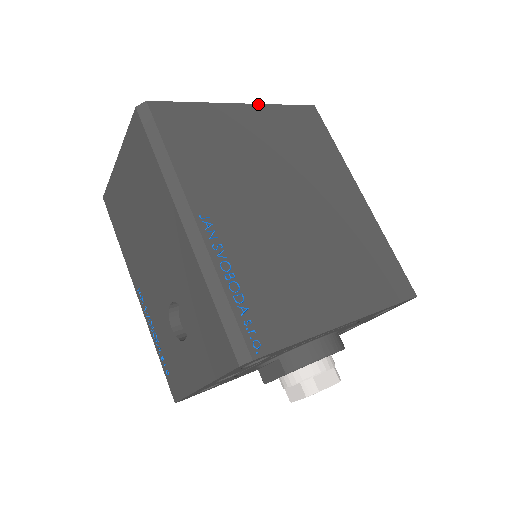
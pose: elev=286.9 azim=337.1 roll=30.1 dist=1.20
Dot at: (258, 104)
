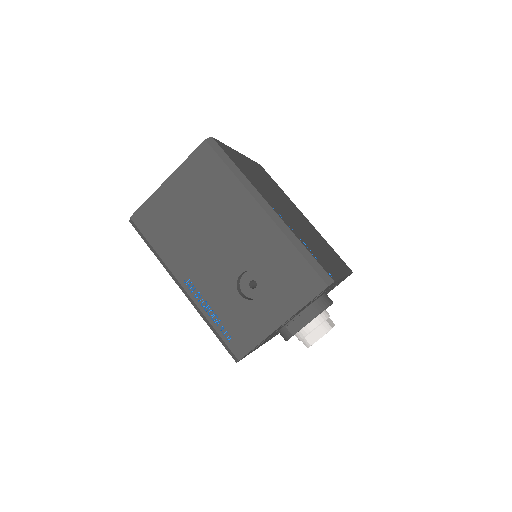
Dot at: (244, 156)
